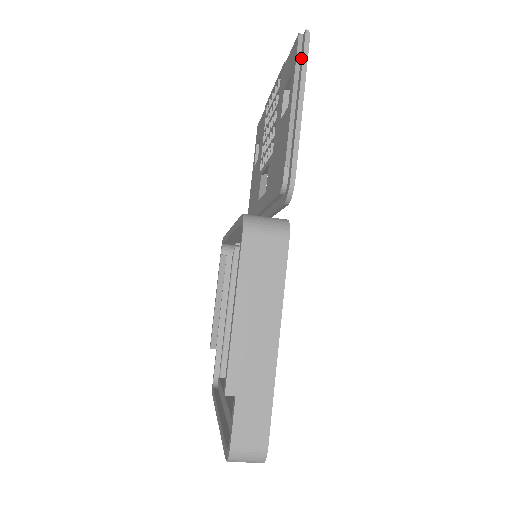
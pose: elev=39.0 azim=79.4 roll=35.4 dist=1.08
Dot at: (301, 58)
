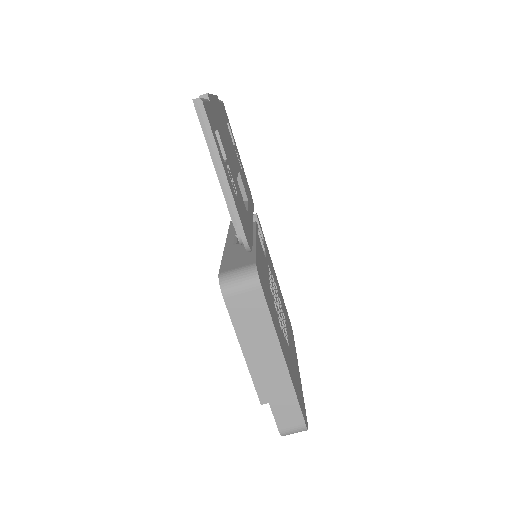
Dot at: (205, 125)
